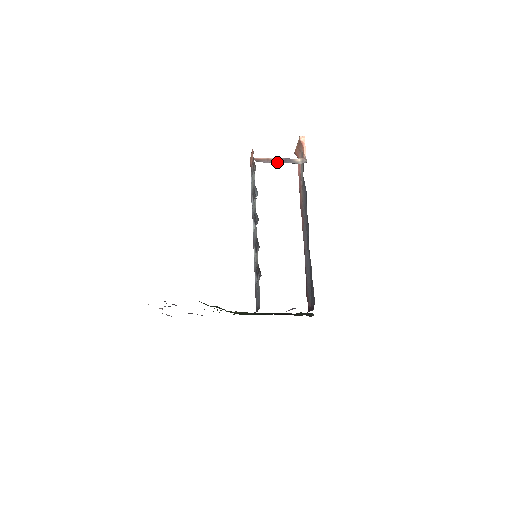
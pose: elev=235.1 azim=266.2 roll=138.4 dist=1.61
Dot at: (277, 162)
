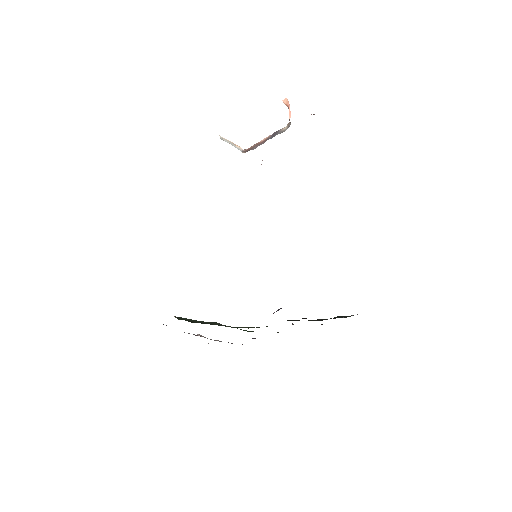
Dot at: occluded
